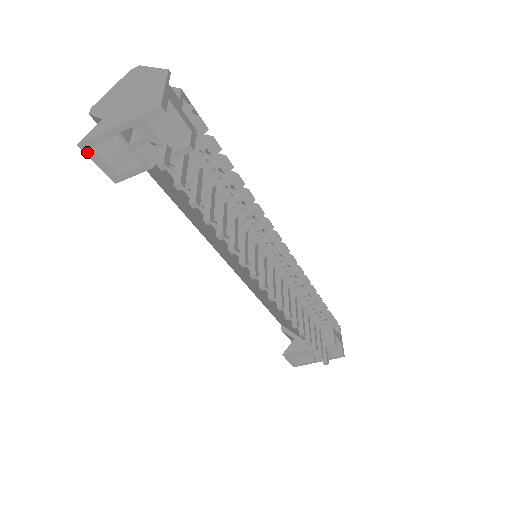
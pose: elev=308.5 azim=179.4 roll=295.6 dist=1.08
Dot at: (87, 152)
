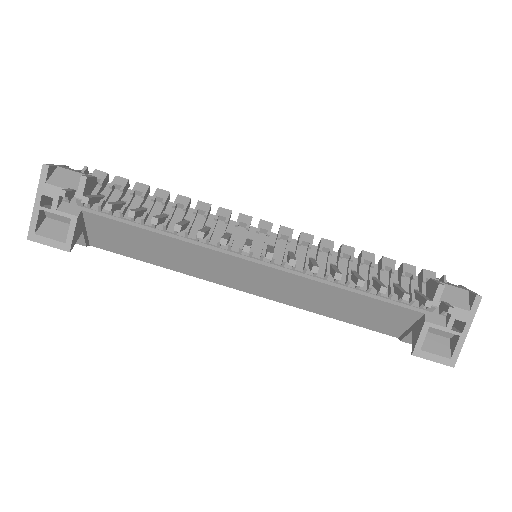
Dot at: (36, 240)
